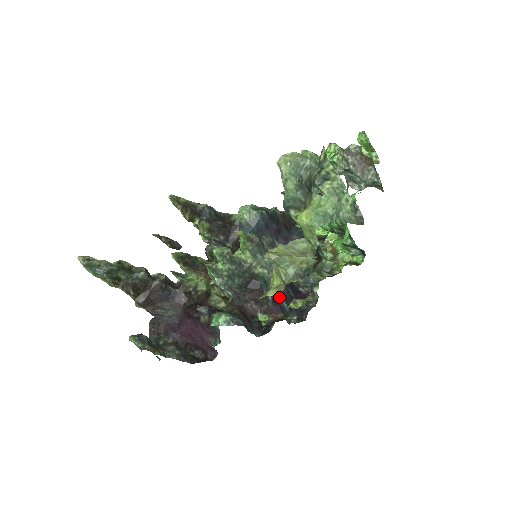
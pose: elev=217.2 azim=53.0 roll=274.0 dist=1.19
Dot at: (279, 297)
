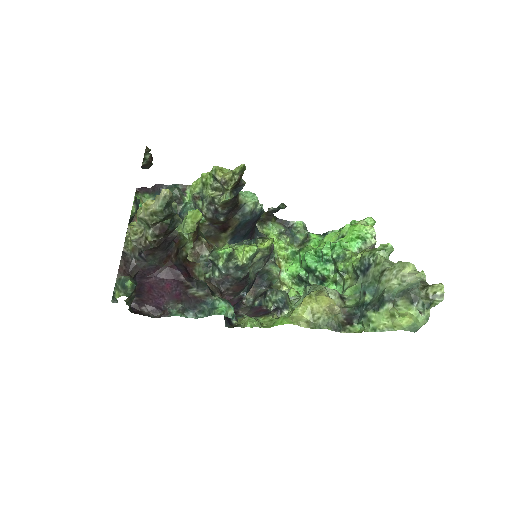
Dot at: (245, 295)
